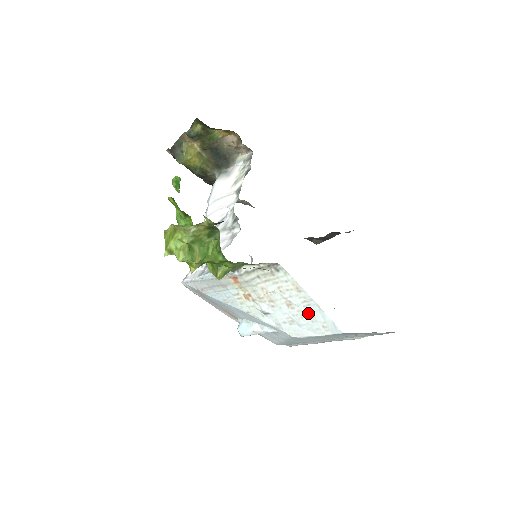
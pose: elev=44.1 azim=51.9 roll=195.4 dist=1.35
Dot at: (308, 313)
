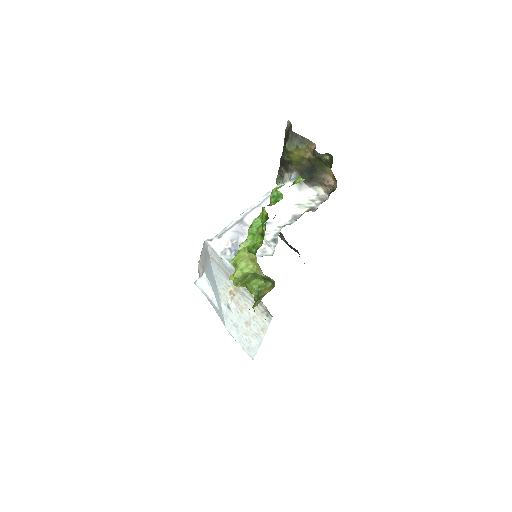
Dot at: (250, 337)
